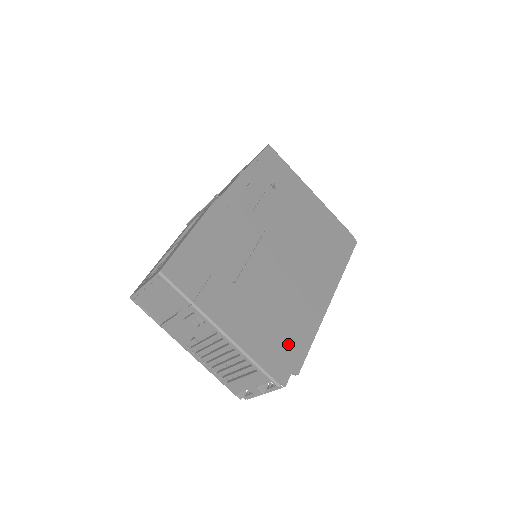
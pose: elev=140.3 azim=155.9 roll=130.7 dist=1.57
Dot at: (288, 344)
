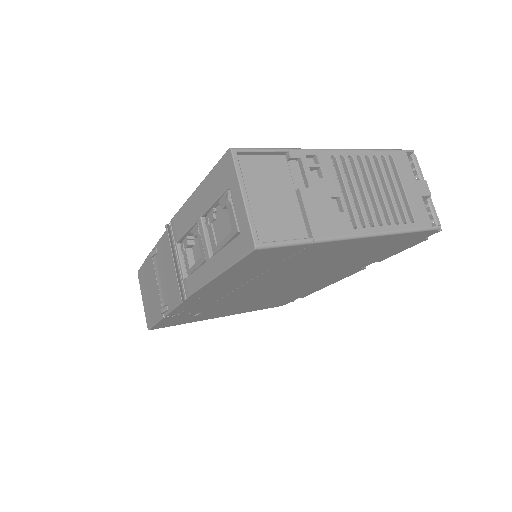
Dot at: occluded
